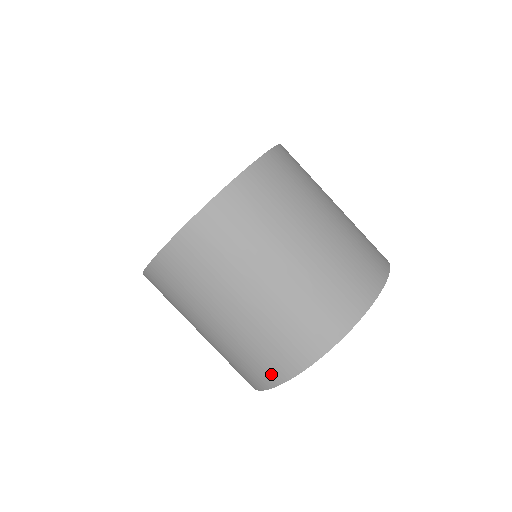
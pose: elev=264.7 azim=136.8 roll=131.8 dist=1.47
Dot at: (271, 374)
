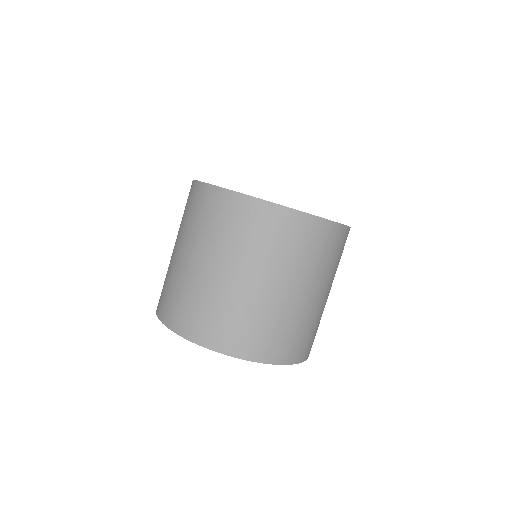
Dot at: occluded
